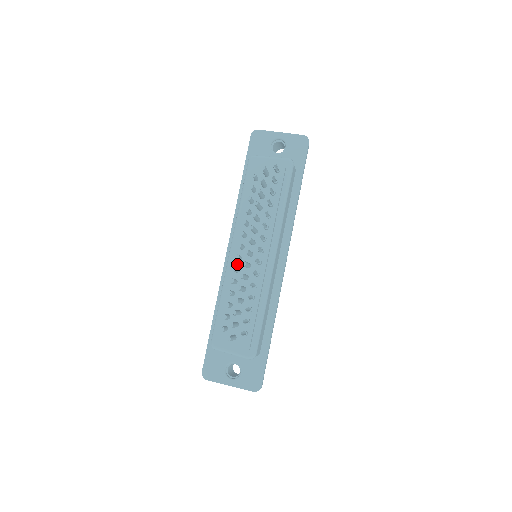
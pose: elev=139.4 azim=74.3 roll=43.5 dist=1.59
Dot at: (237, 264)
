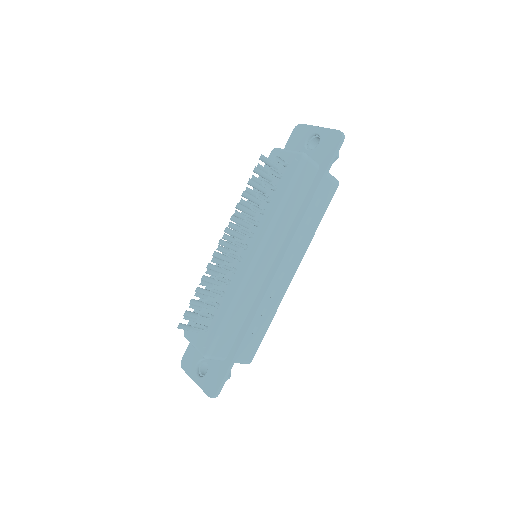
Dot at: occluded
